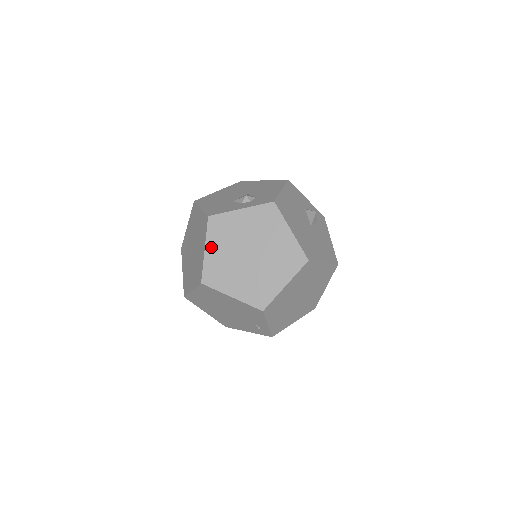
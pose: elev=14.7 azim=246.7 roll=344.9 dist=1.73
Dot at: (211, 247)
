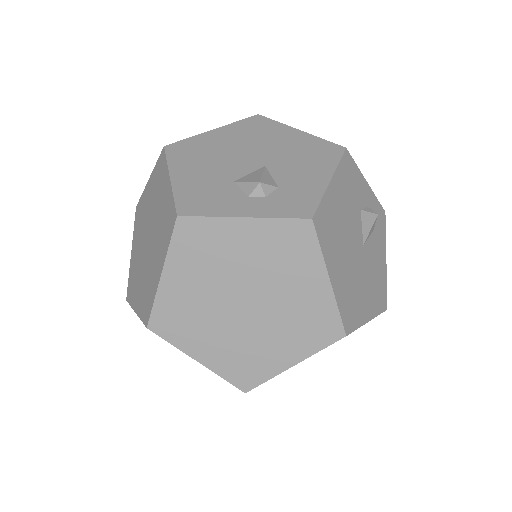
Dot at: (174, 273)
